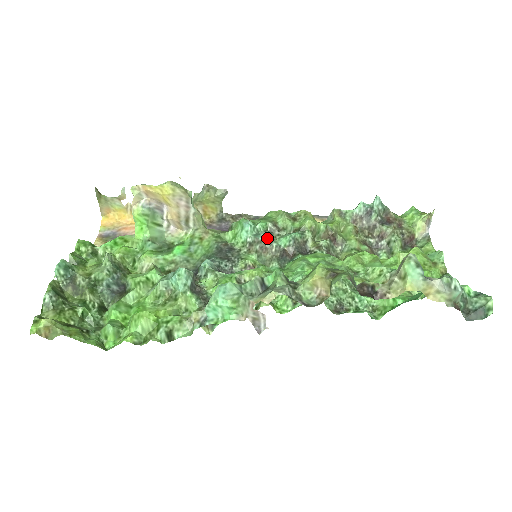
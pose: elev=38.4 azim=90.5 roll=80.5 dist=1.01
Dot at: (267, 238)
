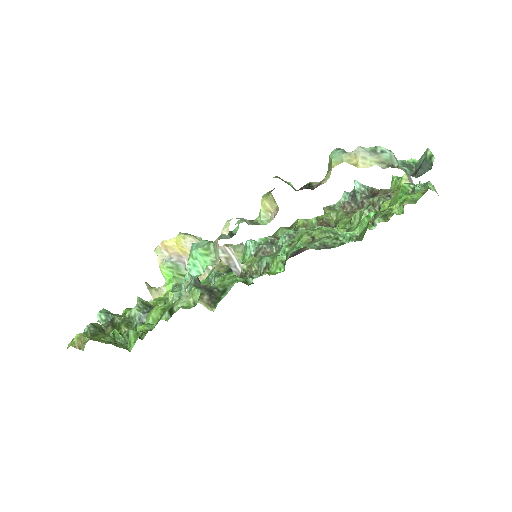
Dot at: (267, 245)
